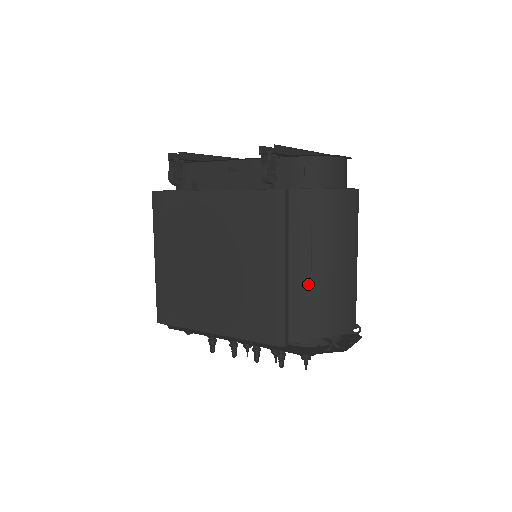
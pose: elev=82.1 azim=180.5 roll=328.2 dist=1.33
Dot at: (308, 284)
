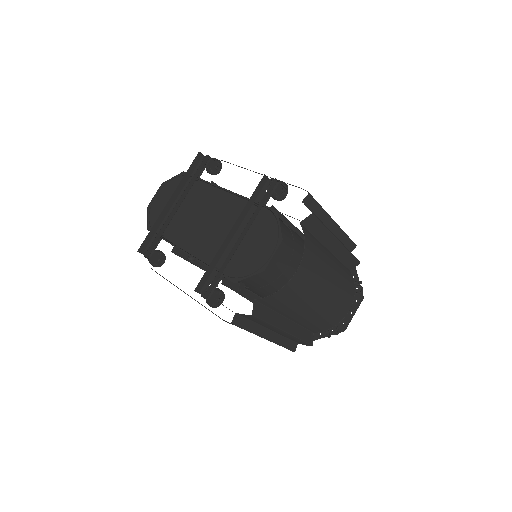
Dot at: (289, 335)
